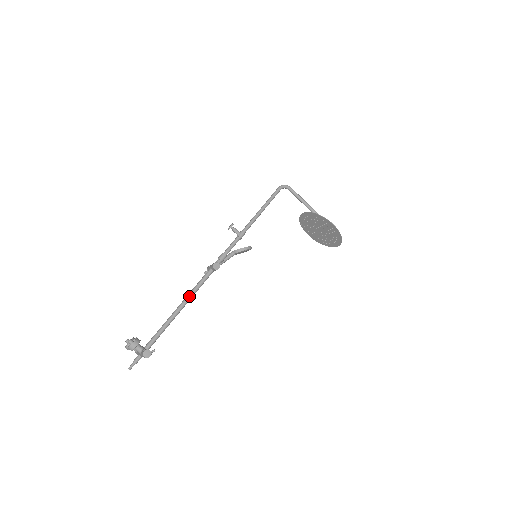
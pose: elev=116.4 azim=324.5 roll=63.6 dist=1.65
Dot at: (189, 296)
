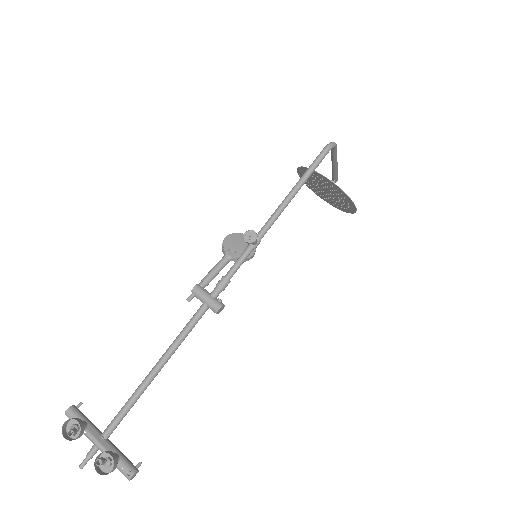
Dot at: (172, 354)
